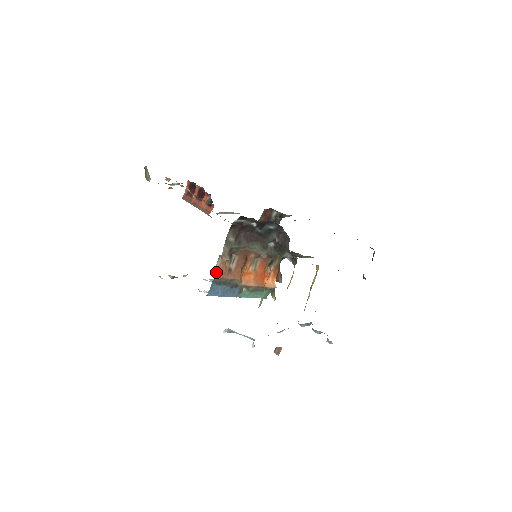
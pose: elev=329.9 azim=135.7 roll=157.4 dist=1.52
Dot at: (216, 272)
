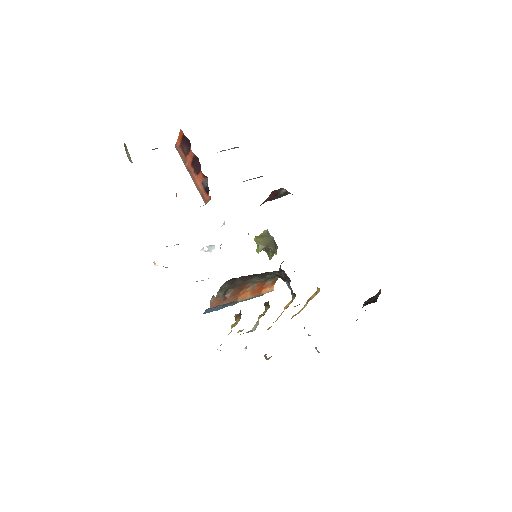
Dot at: (210, 305)
